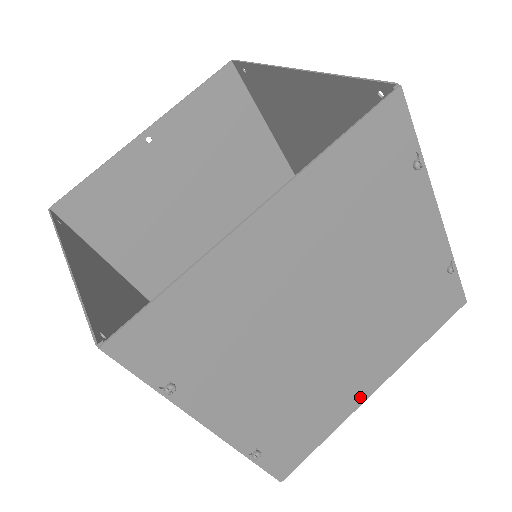
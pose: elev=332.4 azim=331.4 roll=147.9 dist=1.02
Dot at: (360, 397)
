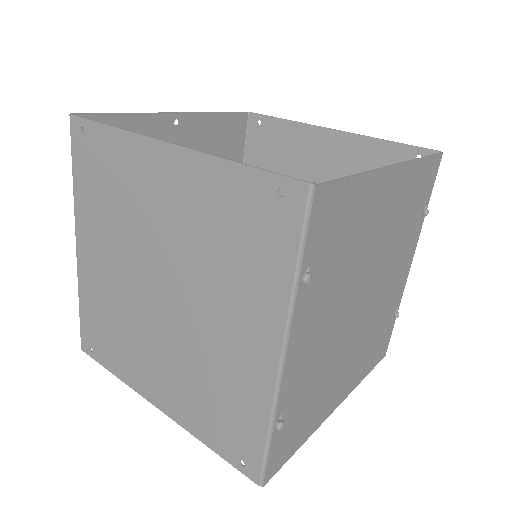
Dot at: (330, 408)
